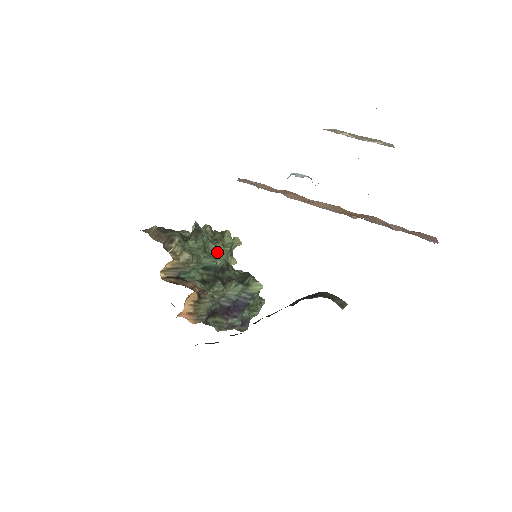
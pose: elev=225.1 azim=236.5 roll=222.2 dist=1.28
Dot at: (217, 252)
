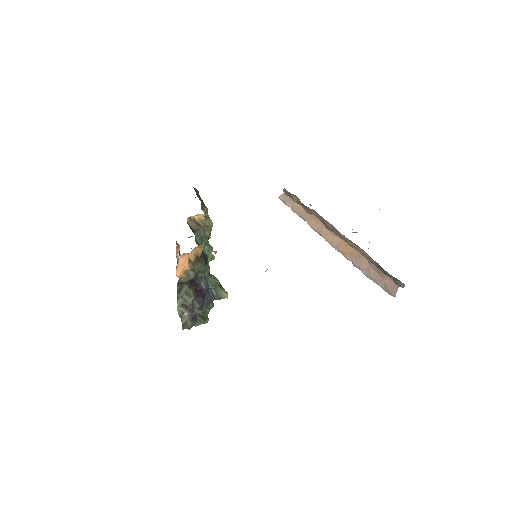
Dot at: occluded
